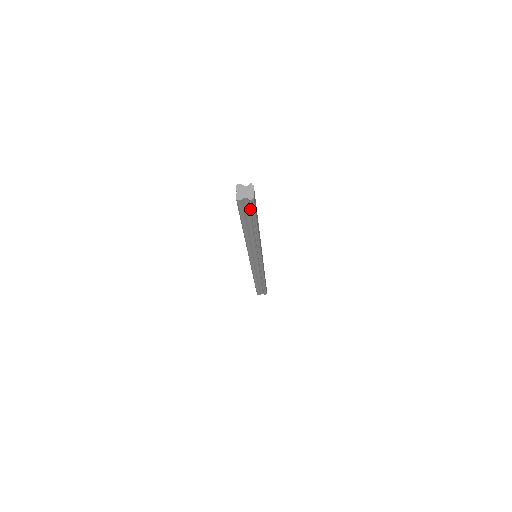
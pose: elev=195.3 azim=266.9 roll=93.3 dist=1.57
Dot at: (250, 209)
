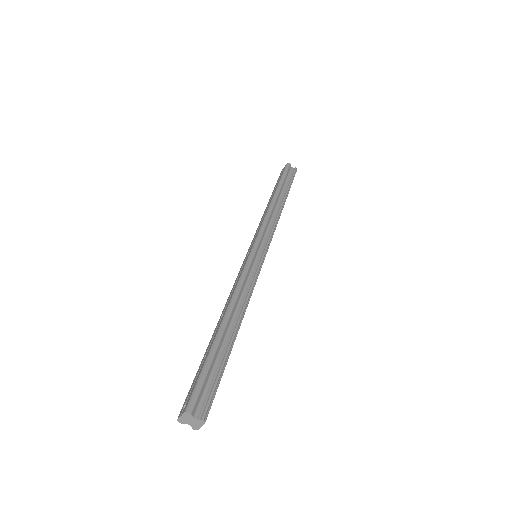
Dot at: (291, 176)
